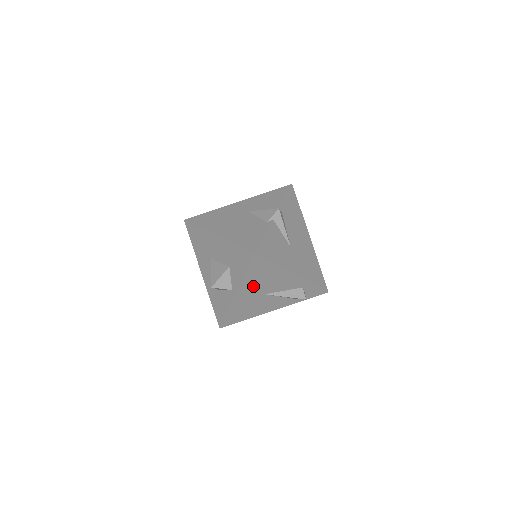
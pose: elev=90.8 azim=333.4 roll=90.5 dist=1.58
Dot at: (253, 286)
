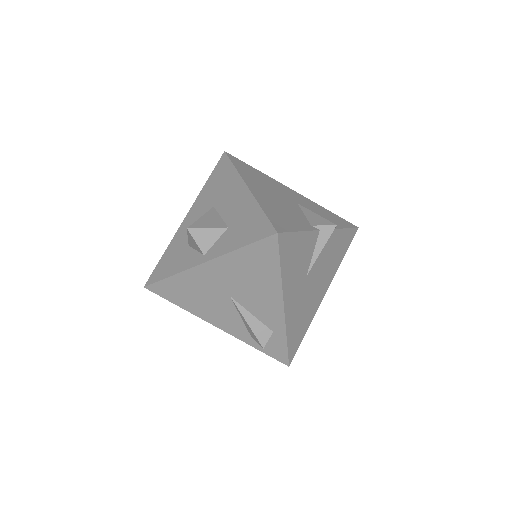
Dot at: (231, 272)
